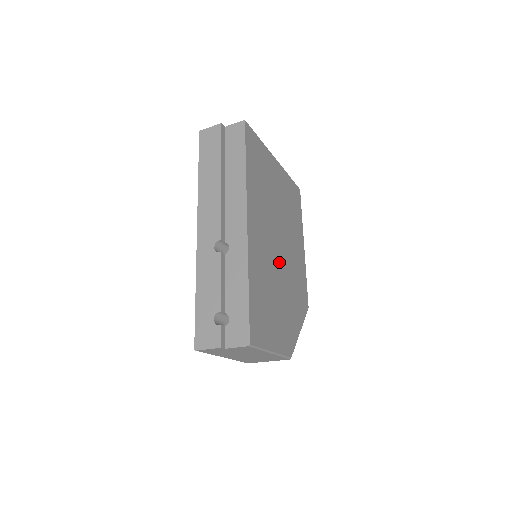
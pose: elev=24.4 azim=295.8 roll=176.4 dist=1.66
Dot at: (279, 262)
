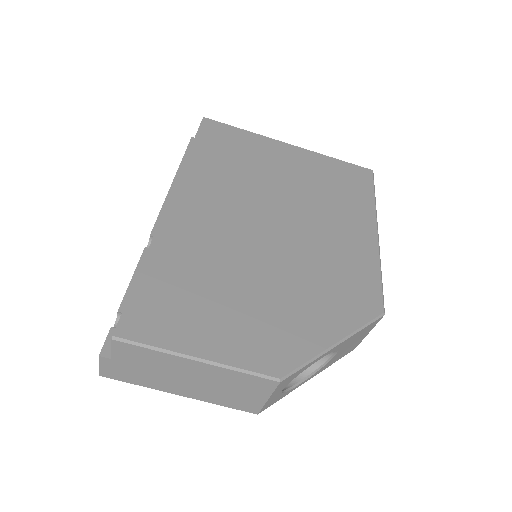
Dot at: (267, 245)
